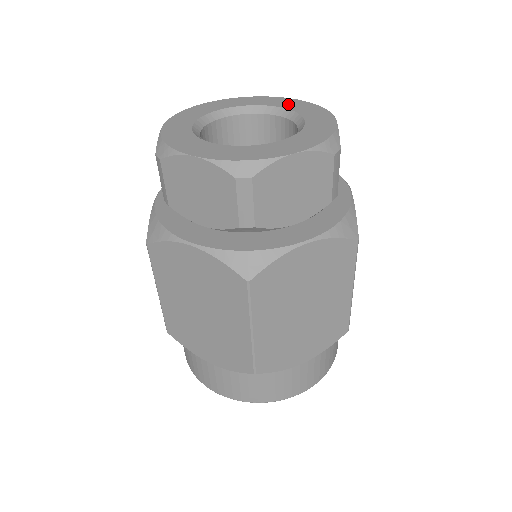
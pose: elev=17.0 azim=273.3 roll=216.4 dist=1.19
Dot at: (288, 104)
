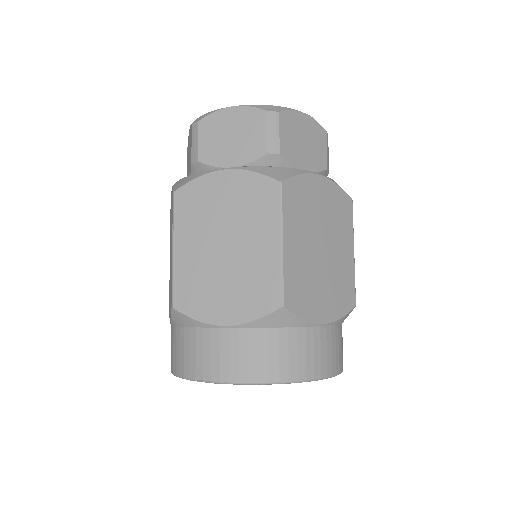
Dot at: occluded
